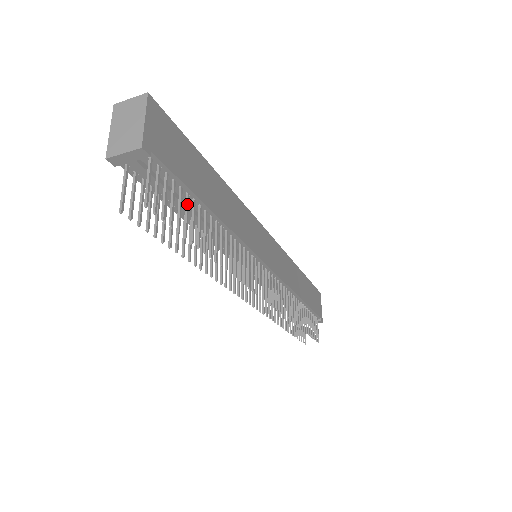
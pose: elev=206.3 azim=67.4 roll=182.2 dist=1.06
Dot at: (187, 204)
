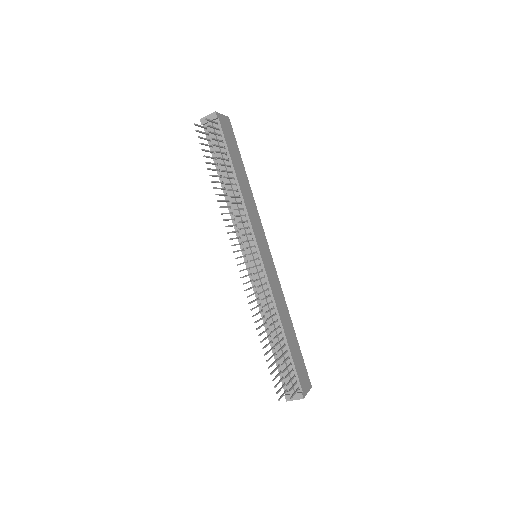
Dot at: (224, 152)
